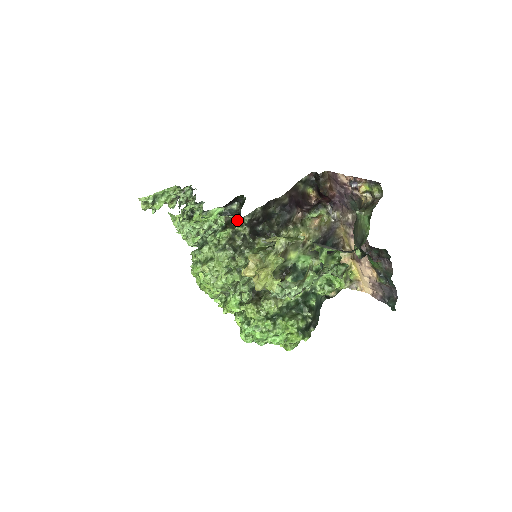
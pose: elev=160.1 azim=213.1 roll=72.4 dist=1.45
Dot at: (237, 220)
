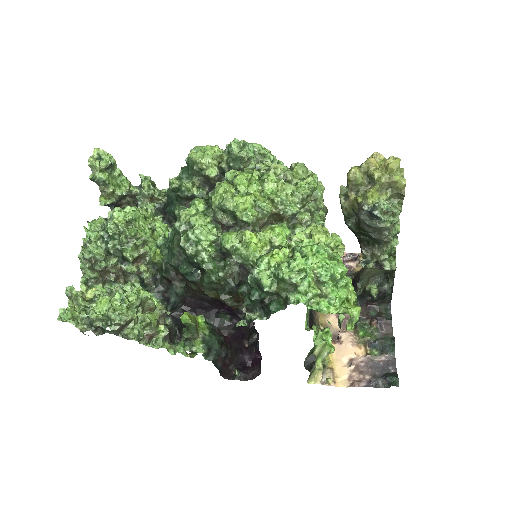
Dot at: occluded
